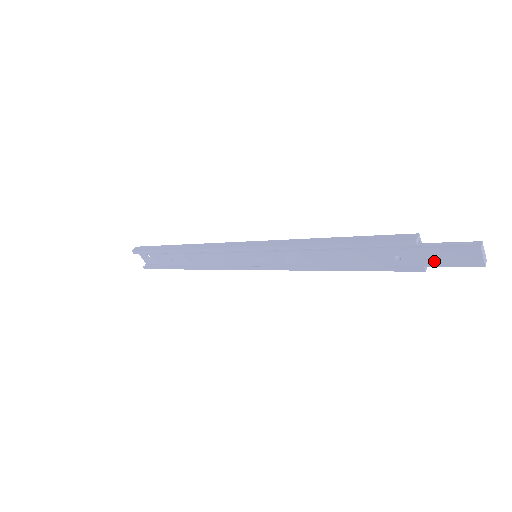
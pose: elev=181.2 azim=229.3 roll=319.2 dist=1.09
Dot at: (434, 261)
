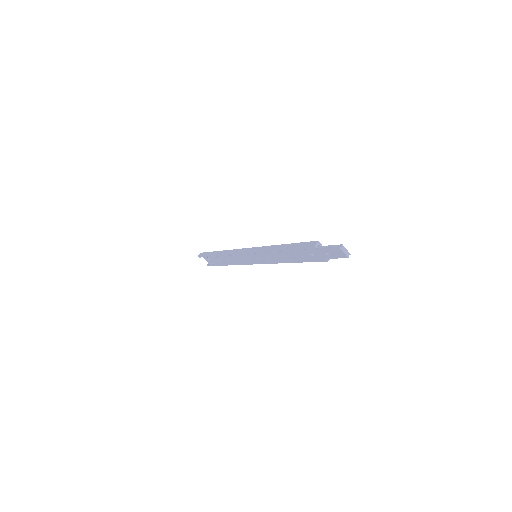
Dot at: (327, 256)
